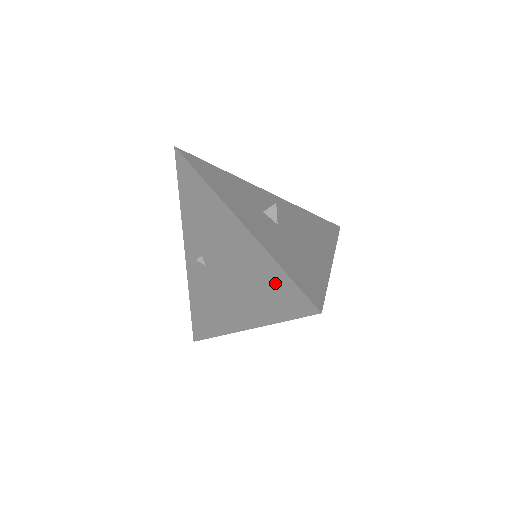
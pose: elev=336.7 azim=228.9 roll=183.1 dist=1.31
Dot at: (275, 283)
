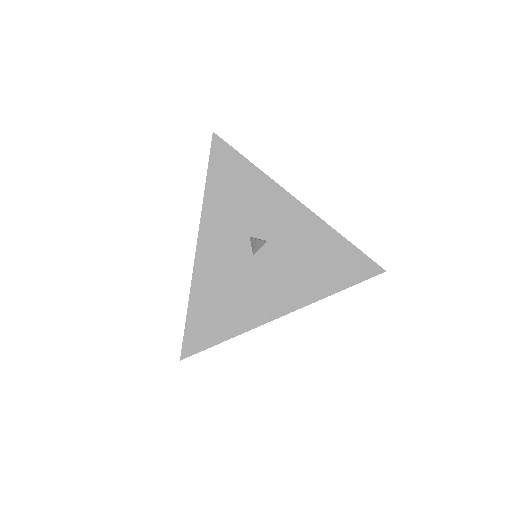
Dot at: occluded
